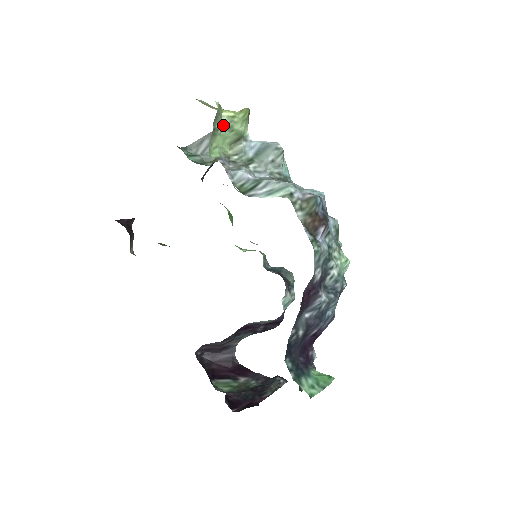
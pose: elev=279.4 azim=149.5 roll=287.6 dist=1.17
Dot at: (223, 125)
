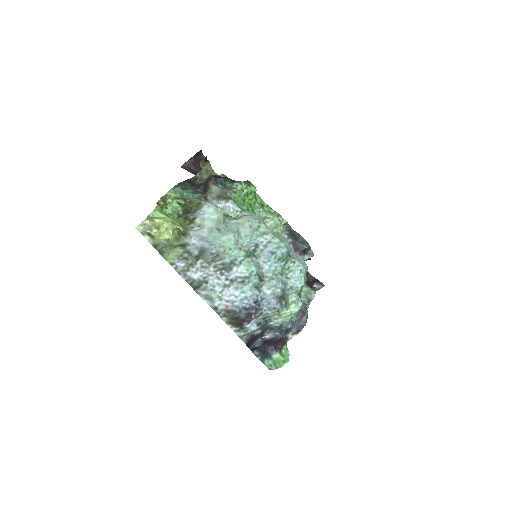
Dot at: (164, 244)
